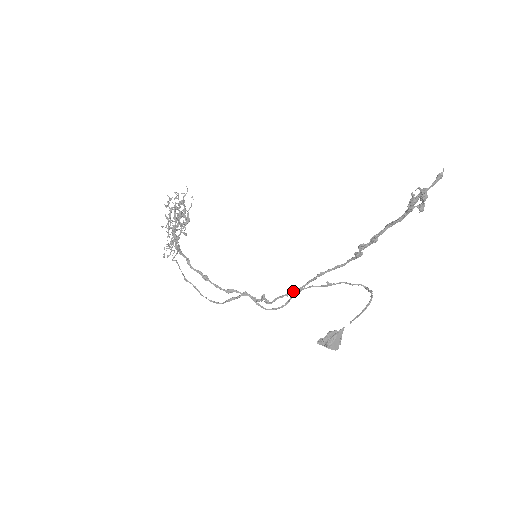
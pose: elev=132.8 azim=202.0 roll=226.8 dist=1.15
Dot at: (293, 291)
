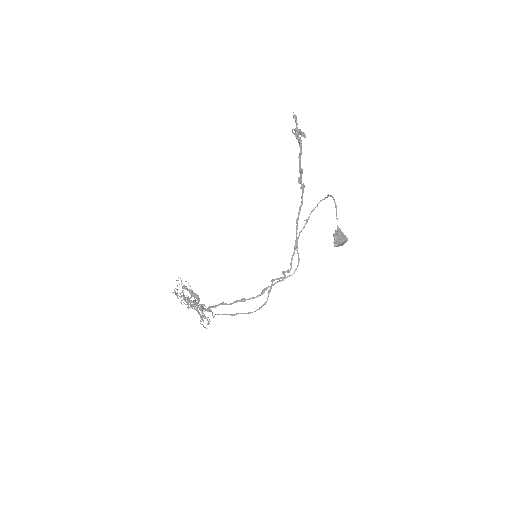
Dot at: (294, 247)
